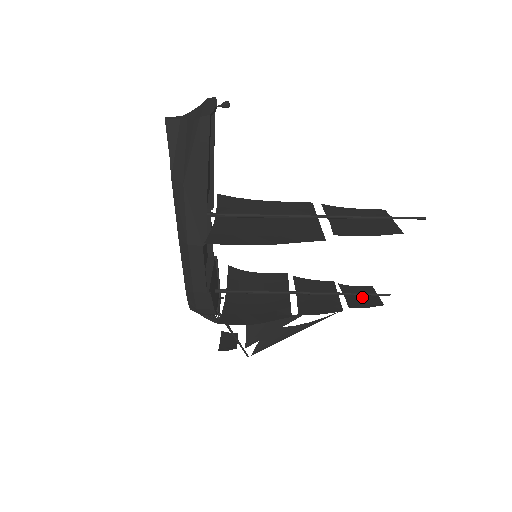
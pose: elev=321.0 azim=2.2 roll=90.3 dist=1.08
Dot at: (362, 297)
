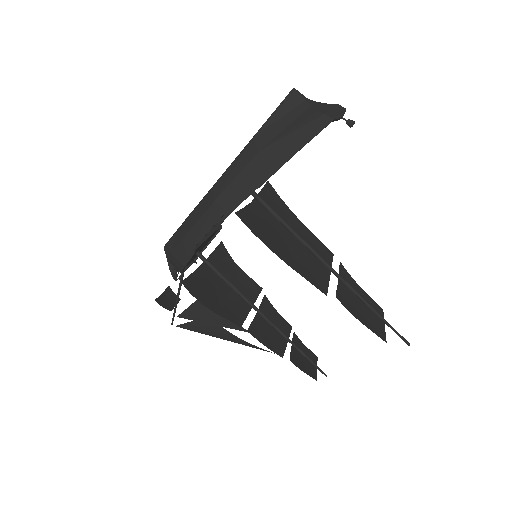
Dot at: (304, 359)
